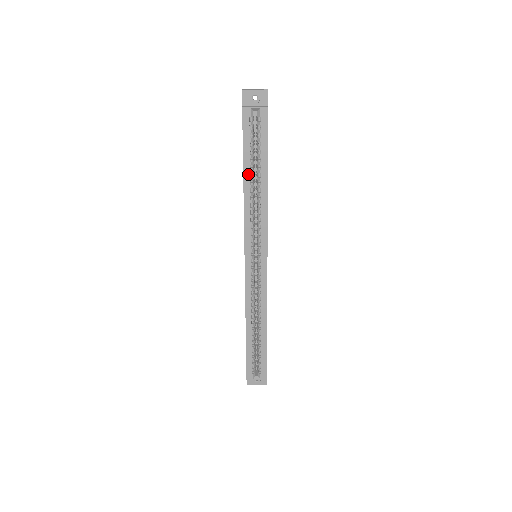
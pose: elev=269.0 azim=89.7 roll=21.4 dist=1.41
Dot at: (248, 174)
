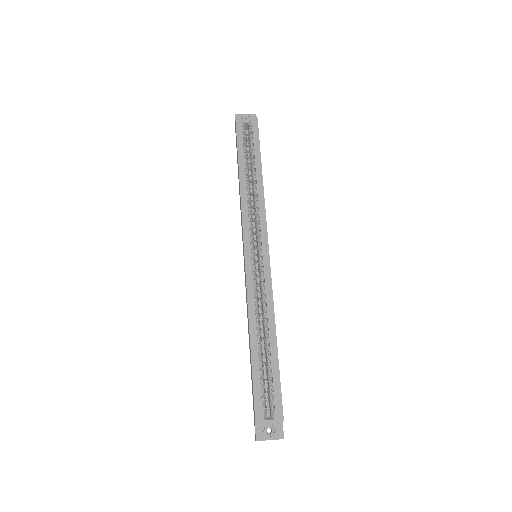
Dot at: (243, 169)
